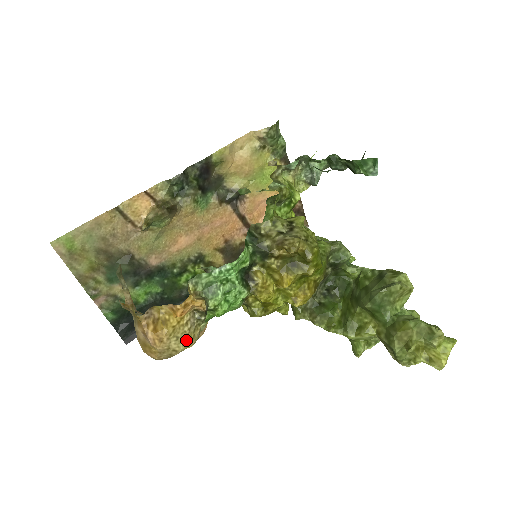
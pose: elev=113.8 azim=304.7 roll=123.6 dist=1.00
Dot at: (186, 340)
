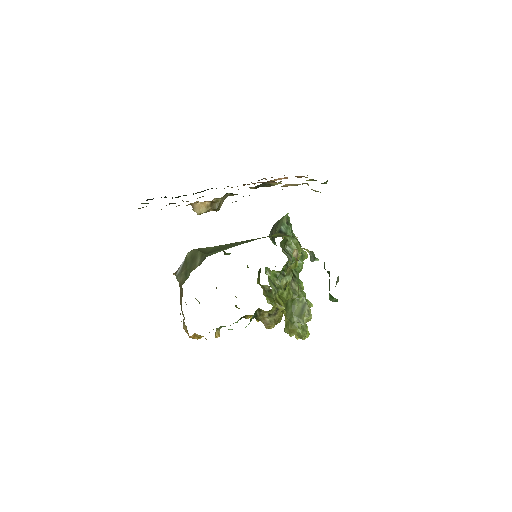
Dot at: occluded
